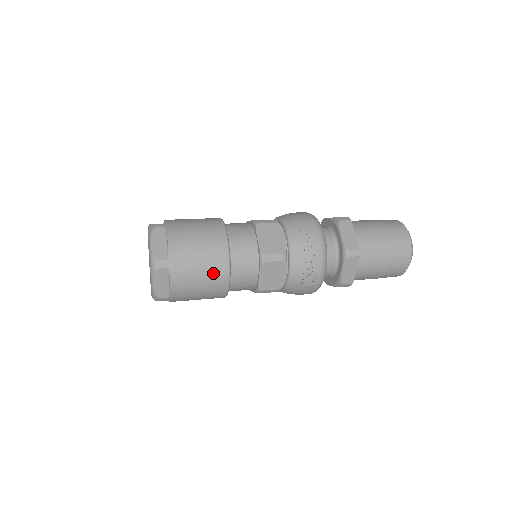
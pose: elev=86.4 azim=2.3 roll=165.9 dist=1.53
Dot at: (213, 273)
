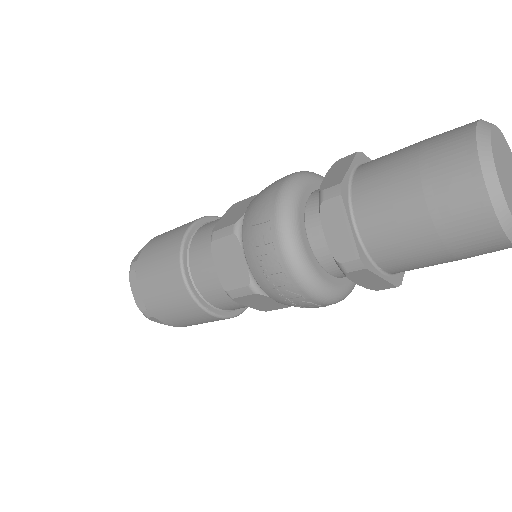
Dot at: (193, 315)
